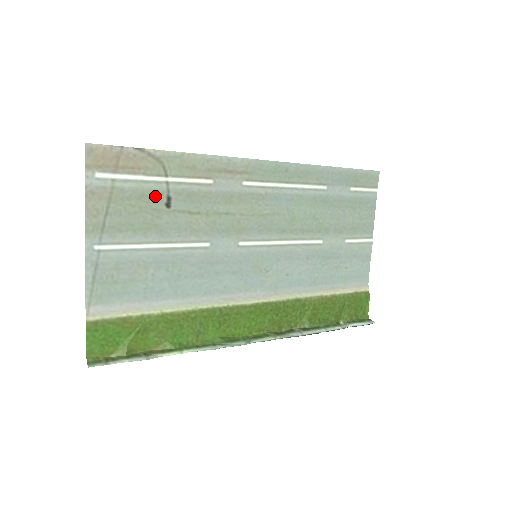
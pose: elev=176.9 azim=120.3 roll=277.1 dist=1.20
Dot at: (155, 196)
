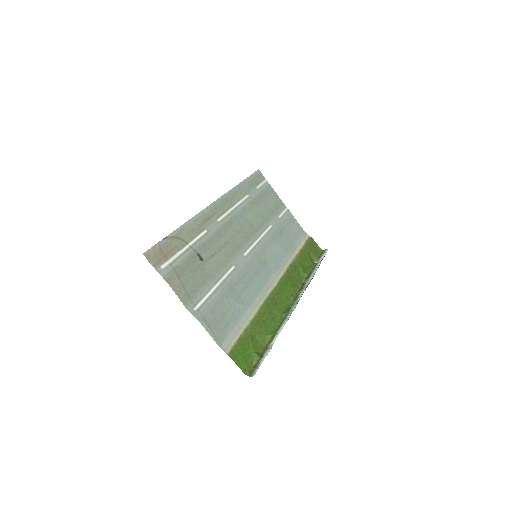
Dot at: (193, 259)
